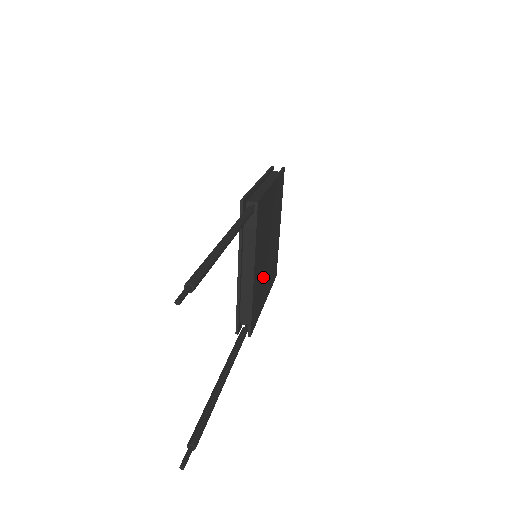
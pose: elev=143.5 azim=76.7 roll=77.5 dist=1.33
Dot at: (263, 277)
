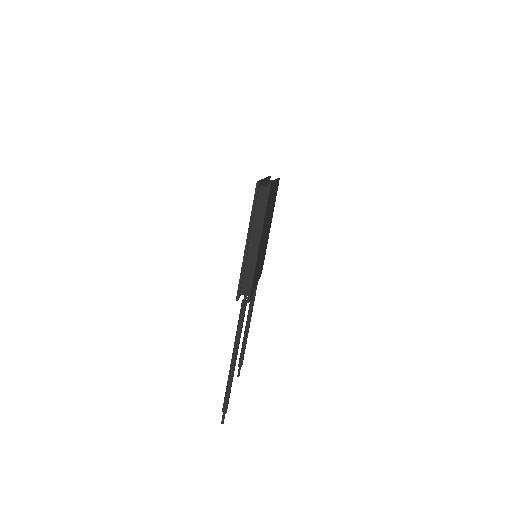
Dot at: occluded
